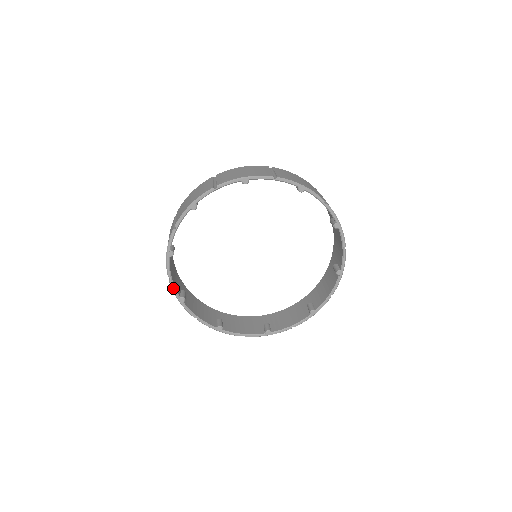
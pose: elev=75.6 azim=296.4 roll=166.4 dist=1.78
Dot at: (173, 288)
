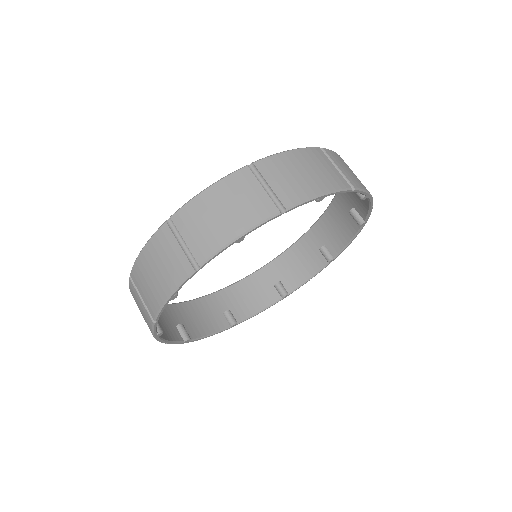
Dot at: occluded
